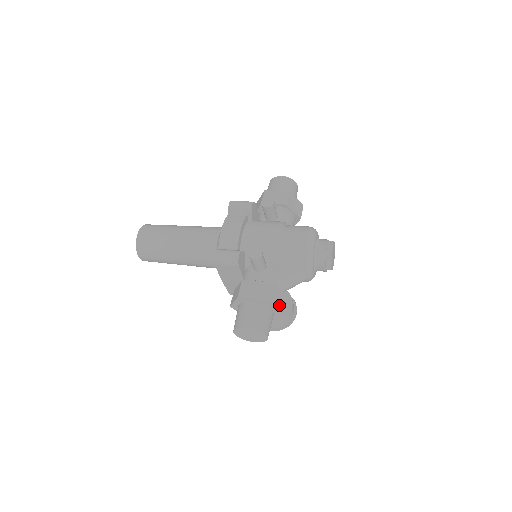
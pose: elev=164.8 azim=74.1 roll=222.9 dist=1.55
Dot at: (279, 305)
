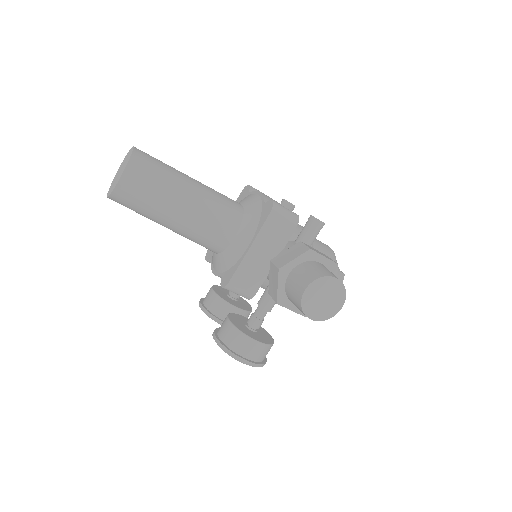
Dot at: occluded
